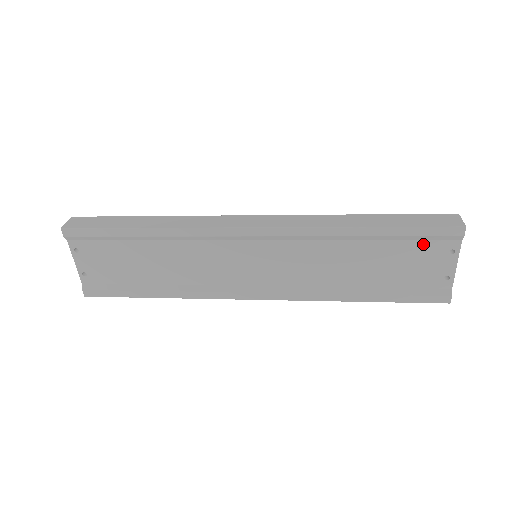
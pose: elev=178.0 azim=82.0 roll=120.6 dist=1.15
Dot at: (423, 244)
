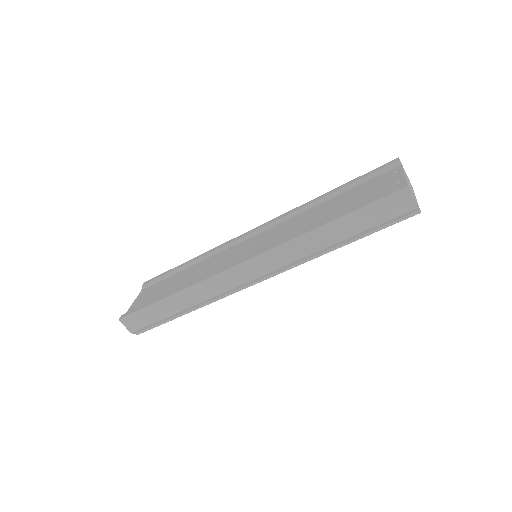
Dot at: (373, 180)
